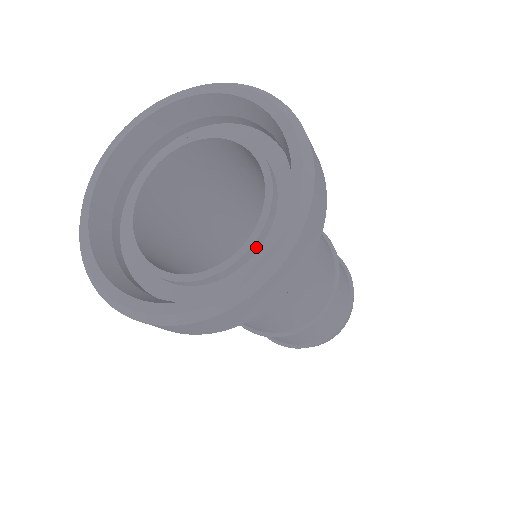
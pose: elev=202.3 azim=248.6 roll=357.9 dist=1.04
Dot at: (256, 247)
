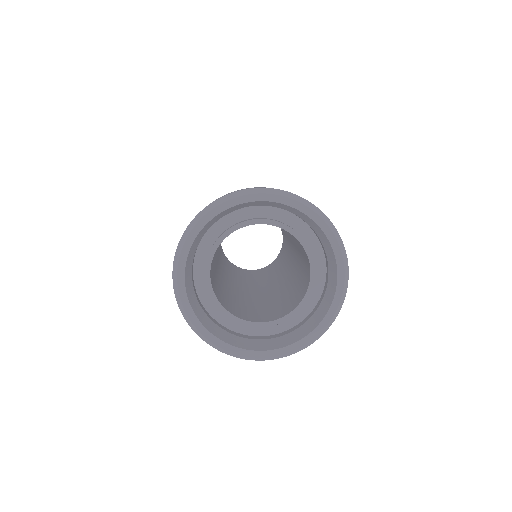
Dot at: (299, 309)
